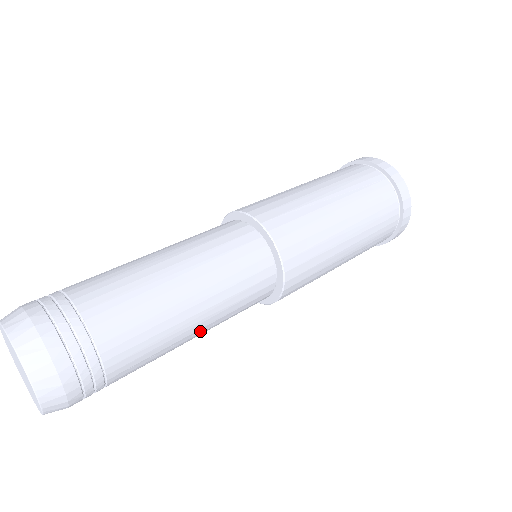
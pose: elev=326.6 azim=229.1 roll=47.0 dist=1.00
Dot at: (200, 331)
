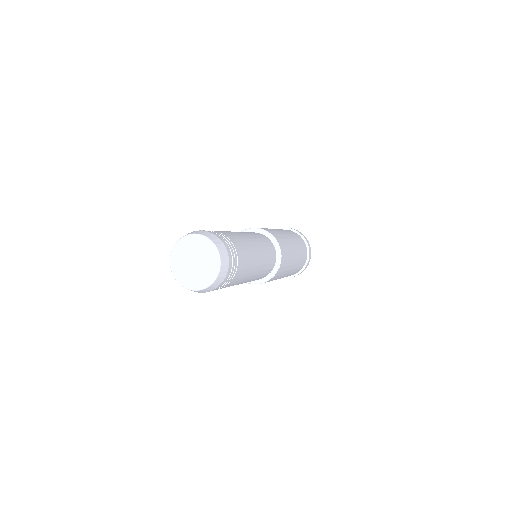
Dot at: (259, 257)
